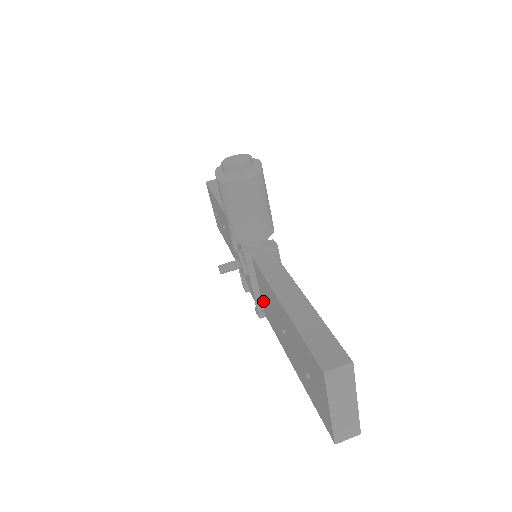
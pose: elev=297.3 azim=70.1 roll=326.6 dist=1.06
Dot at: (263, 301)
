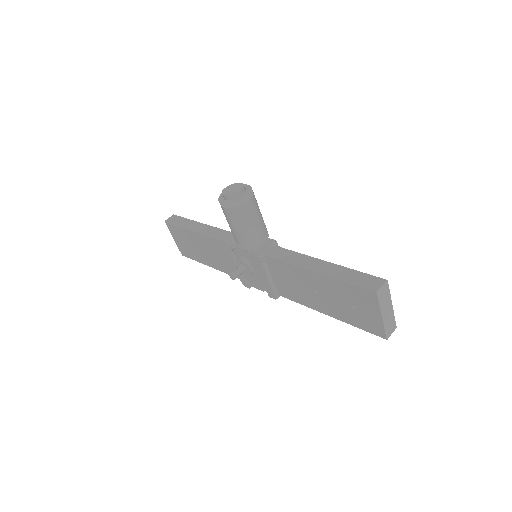
Dot at: (278, 284)
